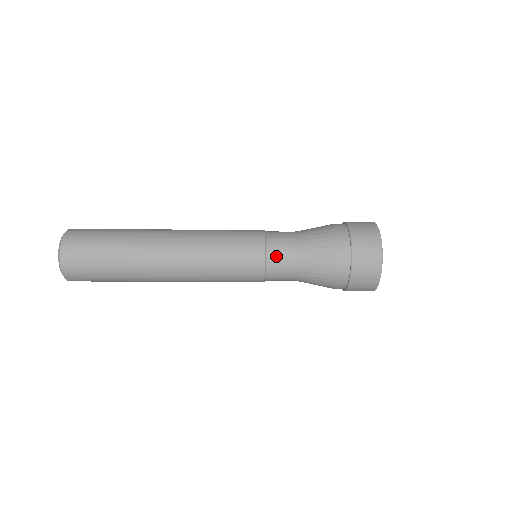
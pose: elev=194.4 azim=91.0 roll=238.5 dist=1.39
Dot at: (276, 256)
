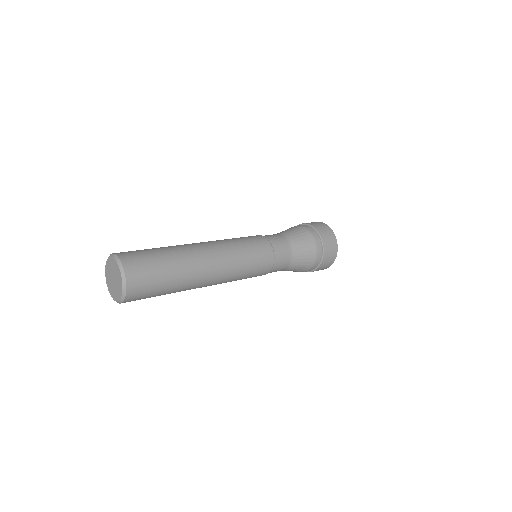
Dot at: (276, 244)
